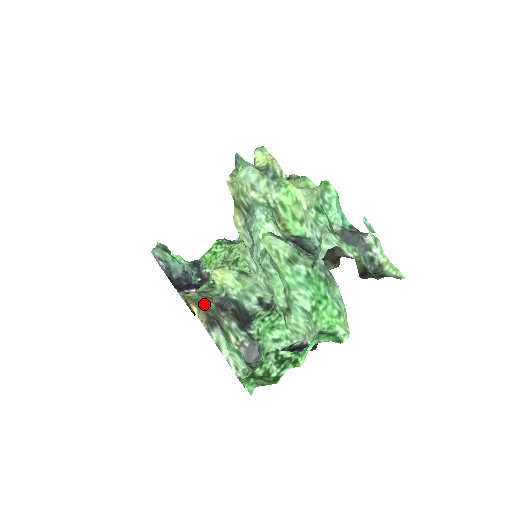
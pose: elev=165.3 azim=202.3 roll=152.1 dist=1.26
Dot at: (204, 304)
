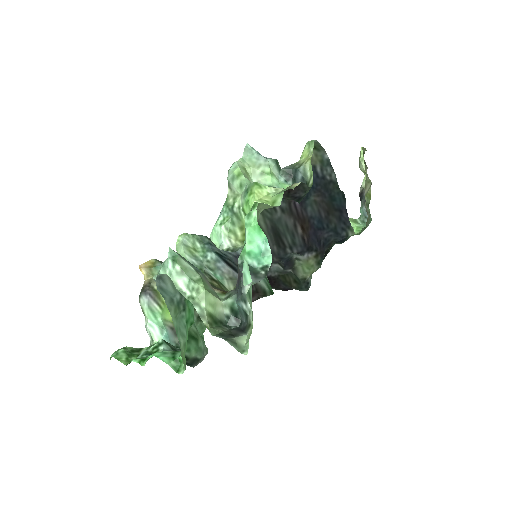
Dot at: occluded
